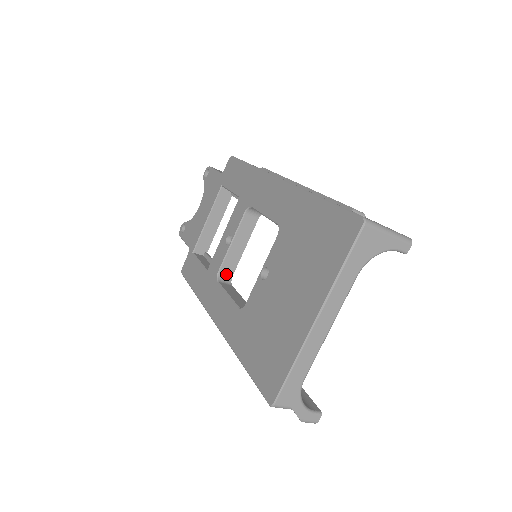
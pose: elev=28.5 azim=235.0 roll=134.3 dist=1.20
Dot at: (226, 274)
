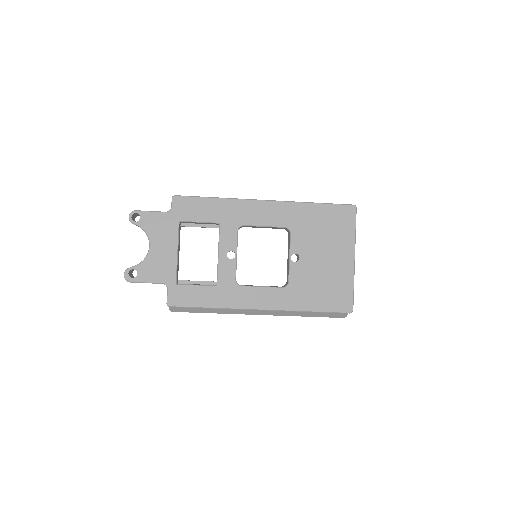
Dot at: occluded
